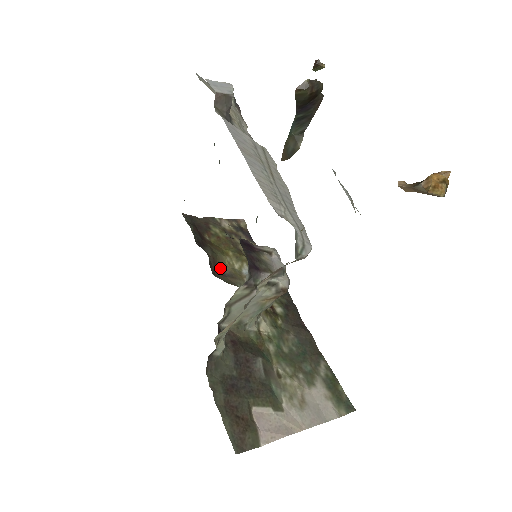
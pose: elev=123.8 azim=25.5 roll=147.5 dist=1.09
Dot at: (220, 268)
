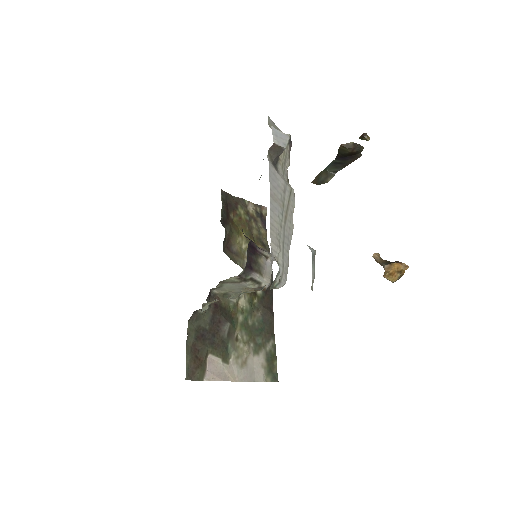
Dot at: (231, 245)
